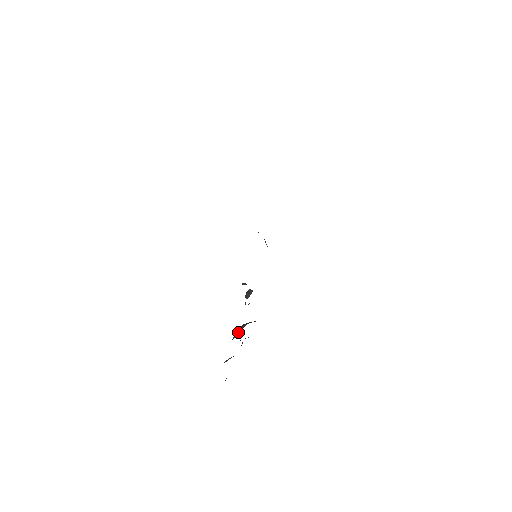
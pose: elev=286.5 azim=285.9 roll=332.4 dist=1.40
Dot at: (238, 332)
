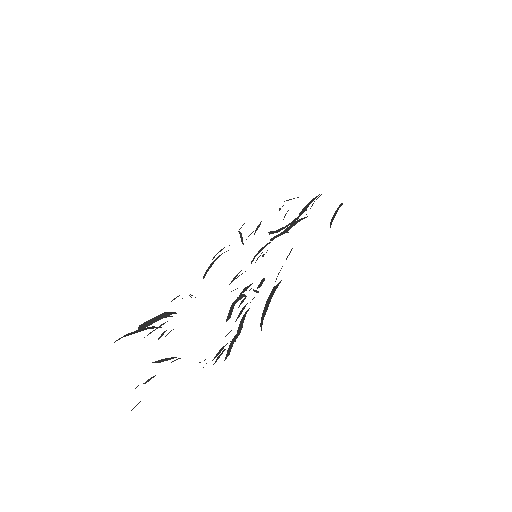
Dot at: occluded
